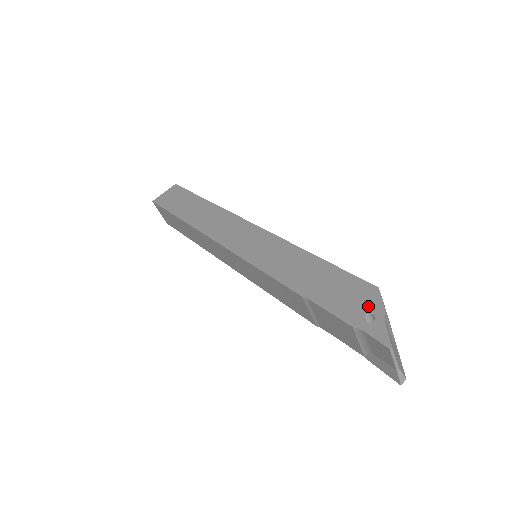
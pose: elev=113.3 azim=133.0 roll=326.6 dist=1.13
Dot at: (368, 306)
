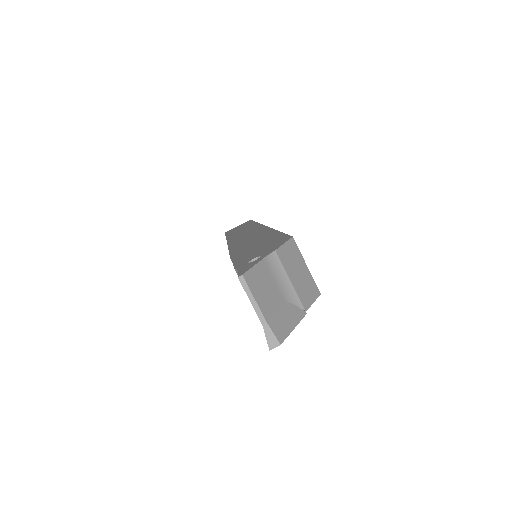
Dot at: (266, 251)
